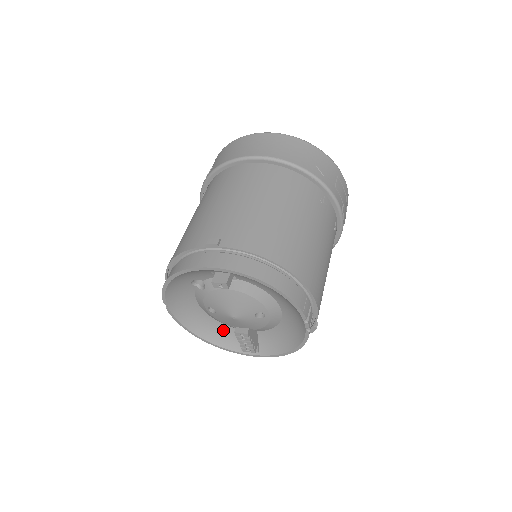
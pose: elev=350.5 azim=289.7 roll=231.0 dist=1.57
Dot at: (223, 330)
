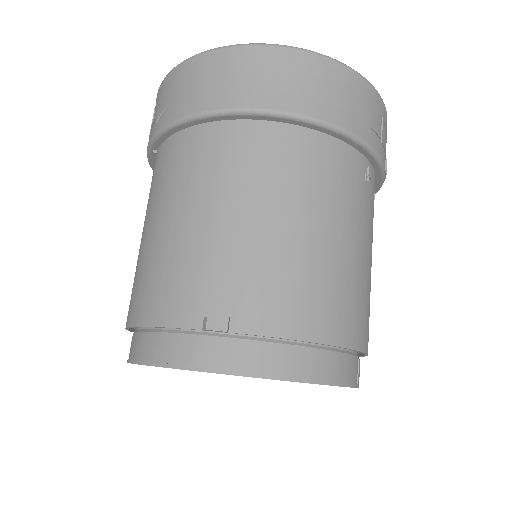
Dot at: occluded
